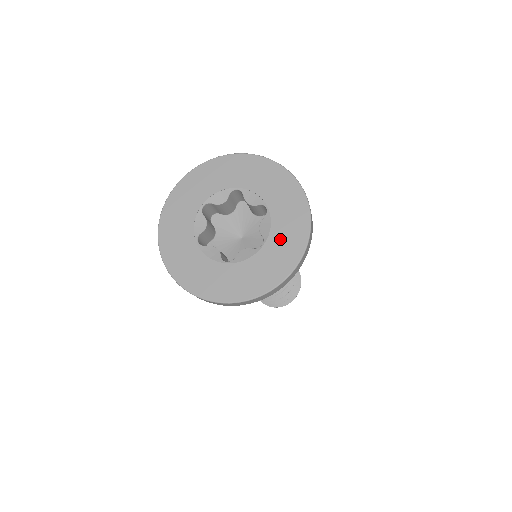
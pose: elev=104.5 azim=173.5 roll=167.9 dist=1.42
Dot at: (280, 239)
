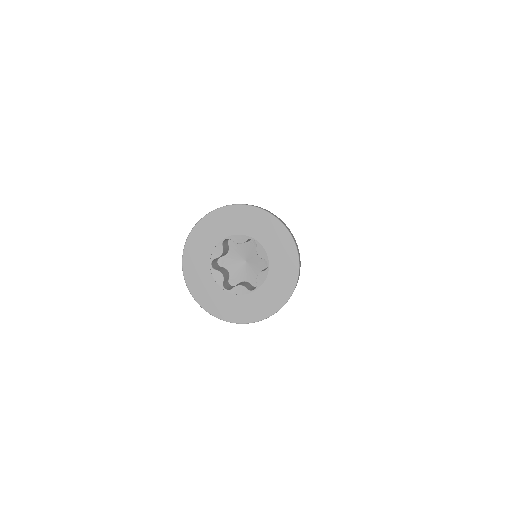
Dot at: (277, 255)
